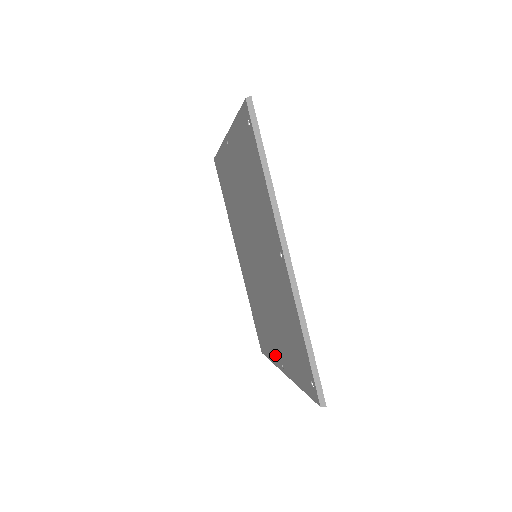
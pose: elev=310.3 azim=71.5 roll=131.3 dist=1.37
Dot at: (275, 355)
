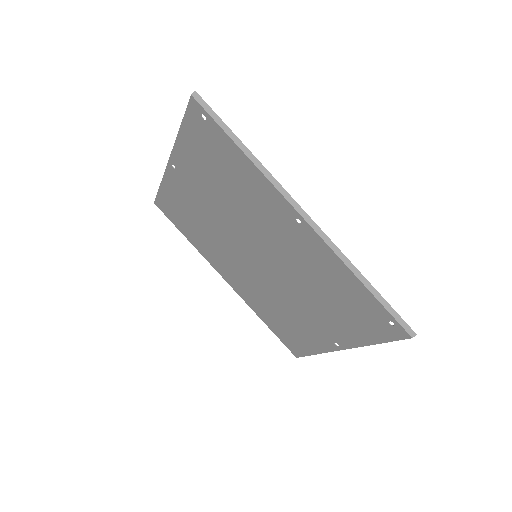
Dot at: (320, 342)
